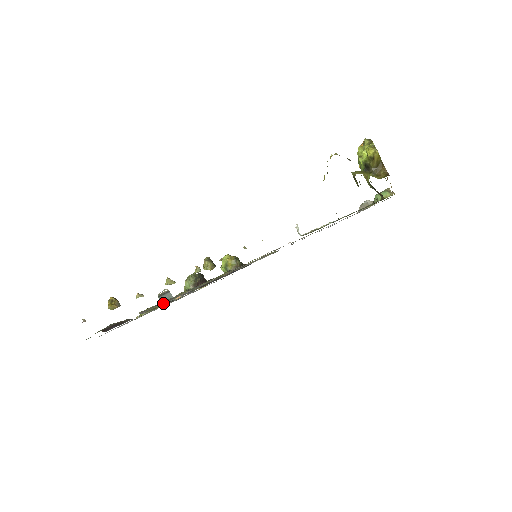
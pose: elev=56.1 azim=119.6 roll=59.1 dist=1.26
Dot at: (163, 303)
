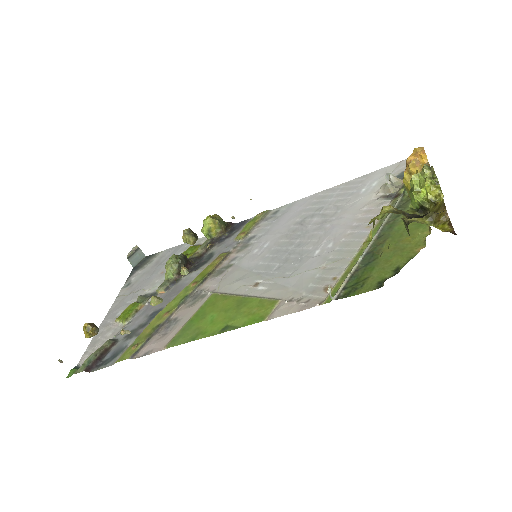
Dot at: (154, 335)
